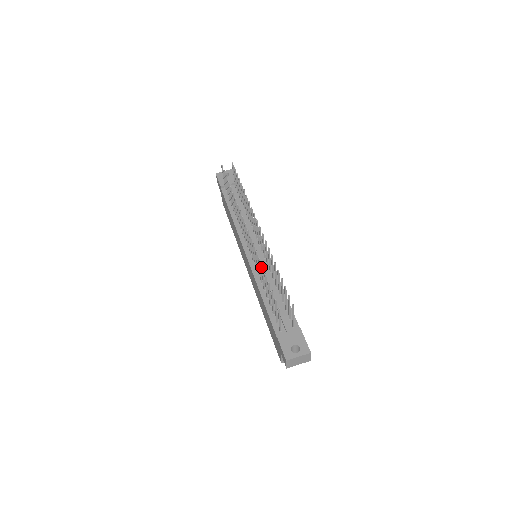
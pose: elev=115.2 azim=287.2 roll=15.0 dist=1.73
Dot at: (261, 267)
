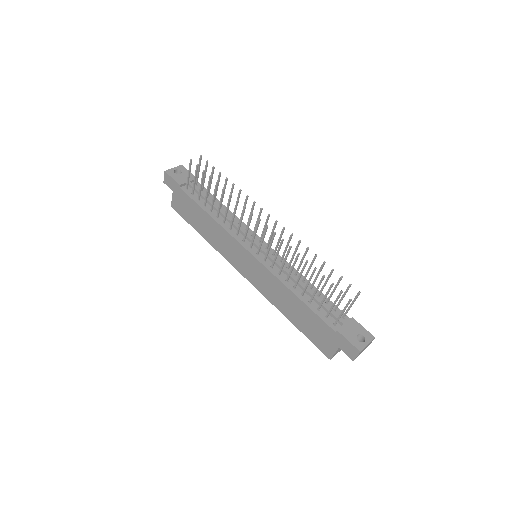
Dot at: (306, 262)
